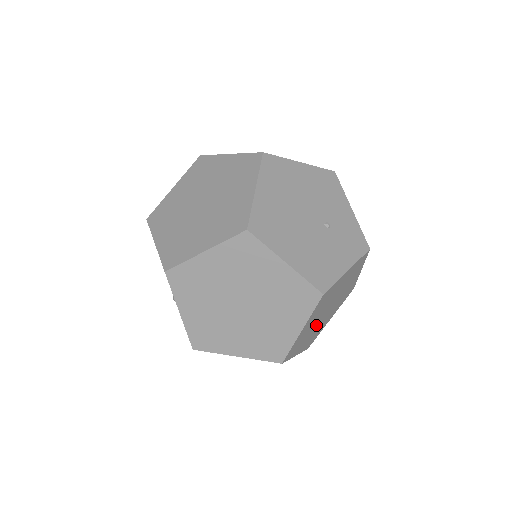
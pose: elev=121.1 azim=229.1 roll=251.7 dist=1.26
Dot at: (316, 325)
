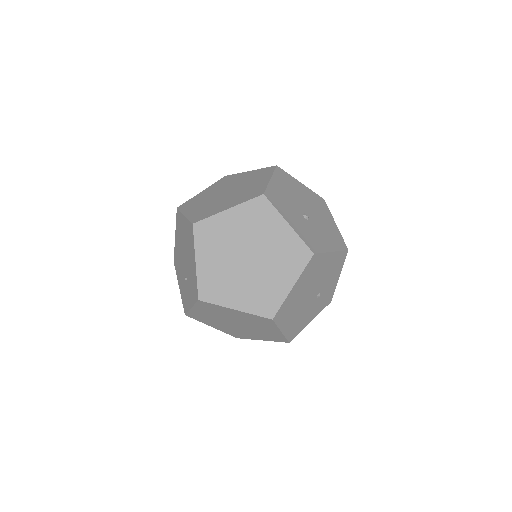
Dot at: occluded
